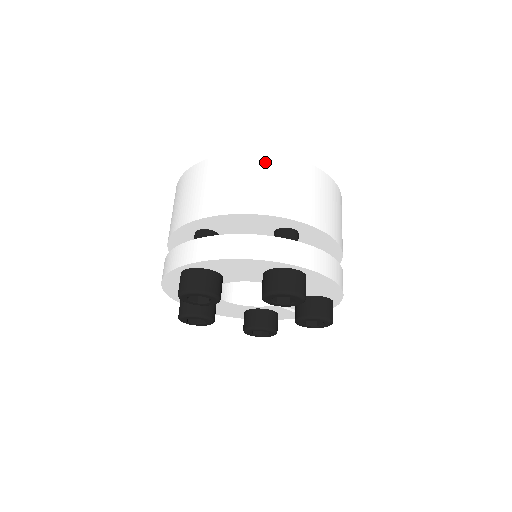
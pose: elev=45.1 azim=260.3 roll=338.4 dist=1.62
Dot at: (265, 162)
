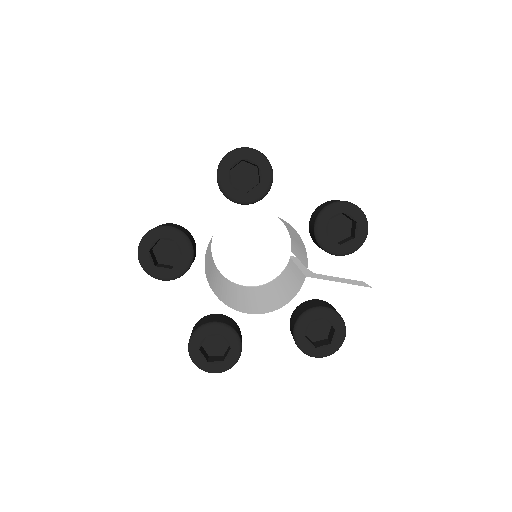
Dot at: occluded
